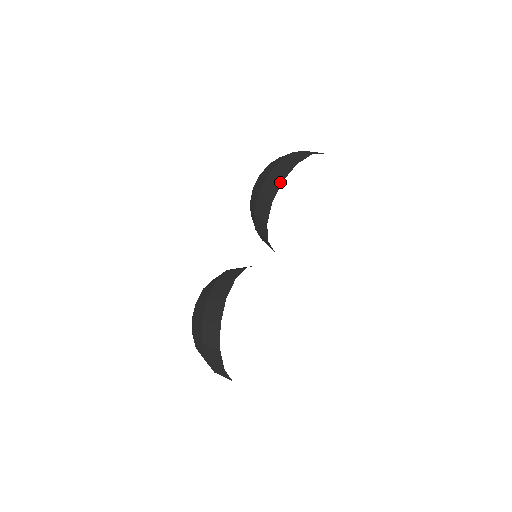
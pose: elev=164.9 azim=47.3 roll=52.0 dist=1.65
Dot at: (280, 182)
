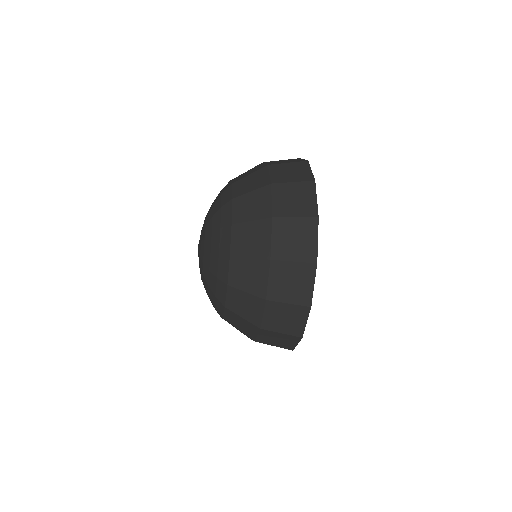
Dot at: occluded
